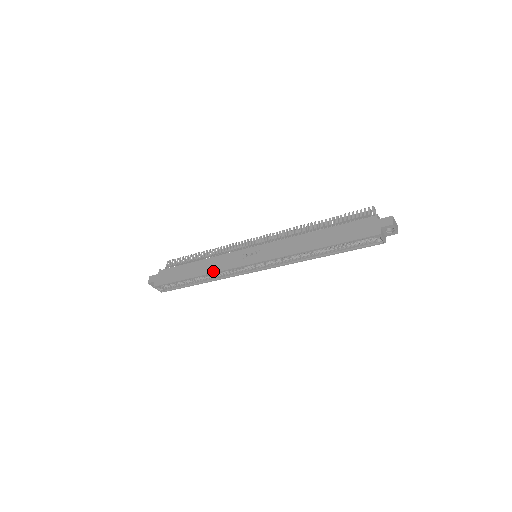
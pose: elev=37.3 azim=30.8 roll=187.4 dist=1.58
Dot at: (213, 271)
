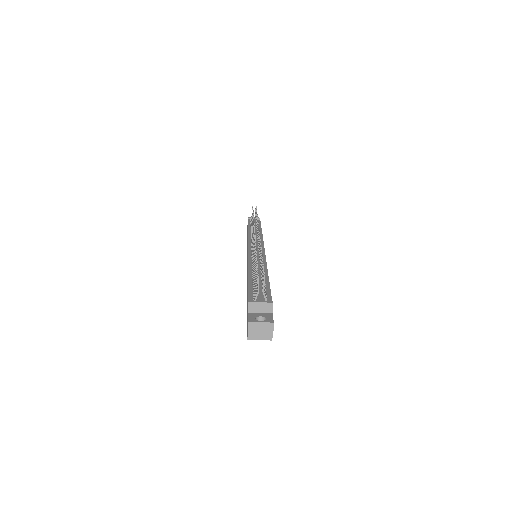
Dot at: occluded
